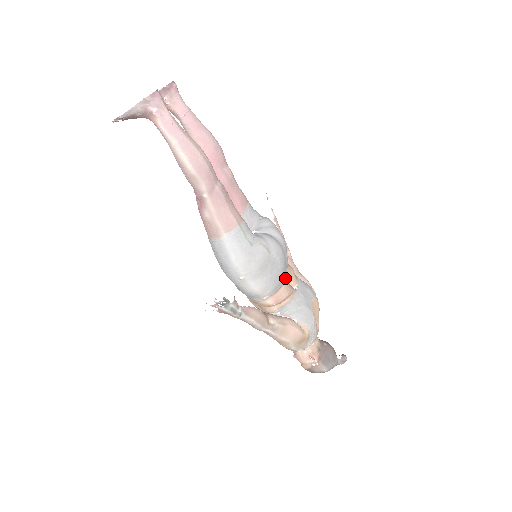
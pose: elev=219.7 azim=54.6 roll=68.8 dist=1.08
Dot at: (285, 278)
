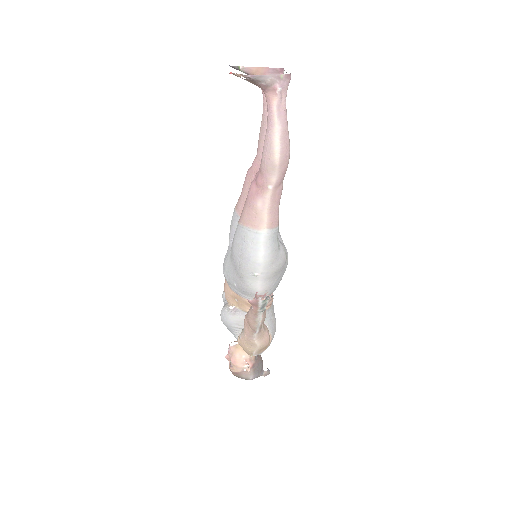
Dot at: occluded
